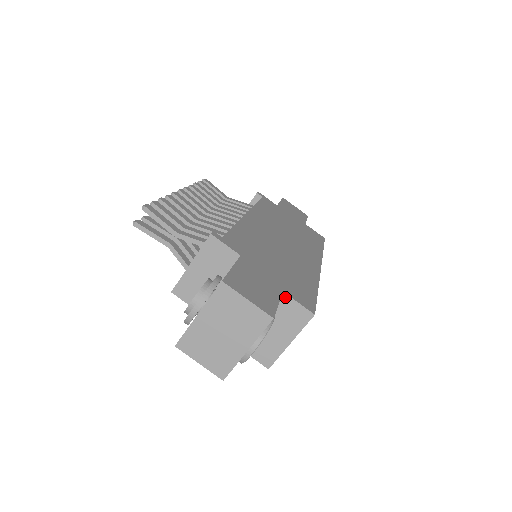
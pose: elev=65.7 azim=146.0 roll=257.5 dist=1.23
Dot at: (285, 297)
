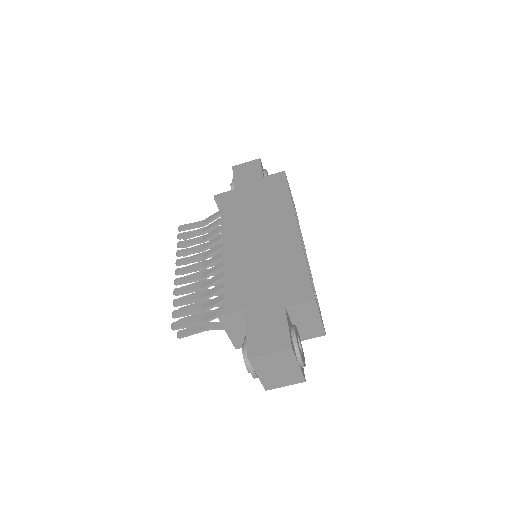
Dot at: (290, 307)
